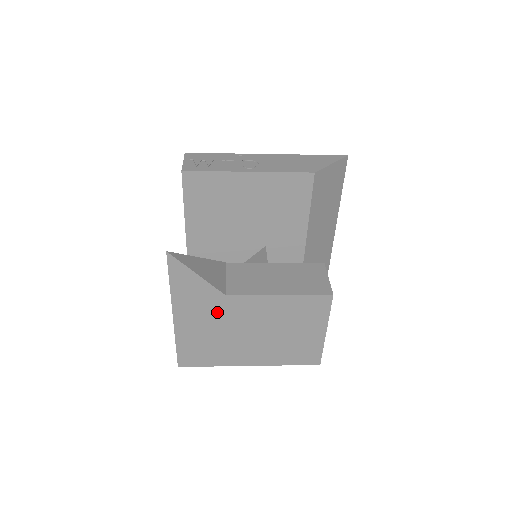
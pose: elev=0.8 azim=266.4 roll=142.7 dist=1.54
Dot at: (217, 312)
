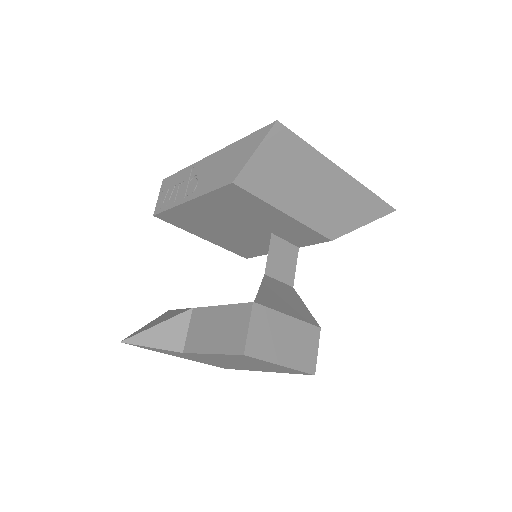
Dot at: (195, 357)
